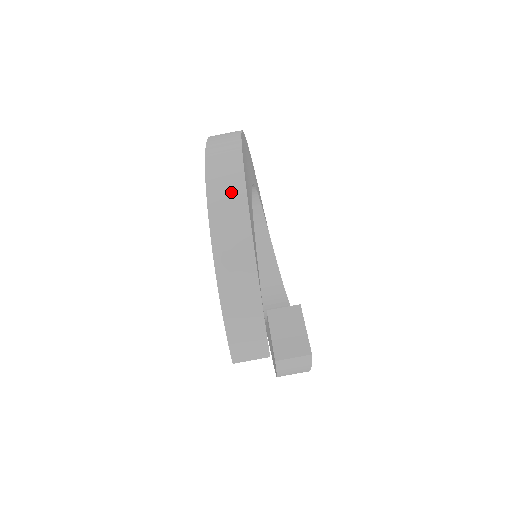
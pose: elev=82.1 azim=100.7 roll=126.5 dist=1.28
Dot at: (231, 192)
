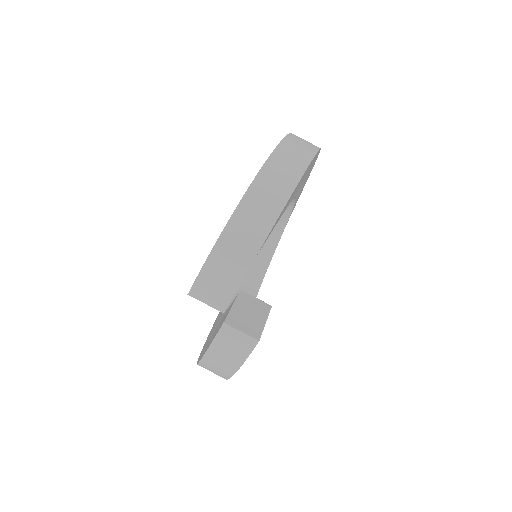
Dot at: (296, 159)
